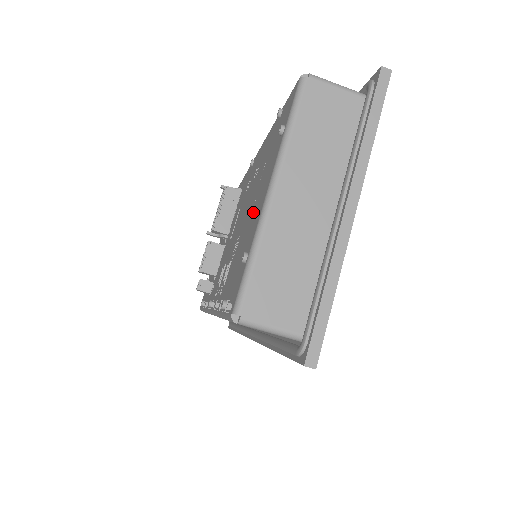
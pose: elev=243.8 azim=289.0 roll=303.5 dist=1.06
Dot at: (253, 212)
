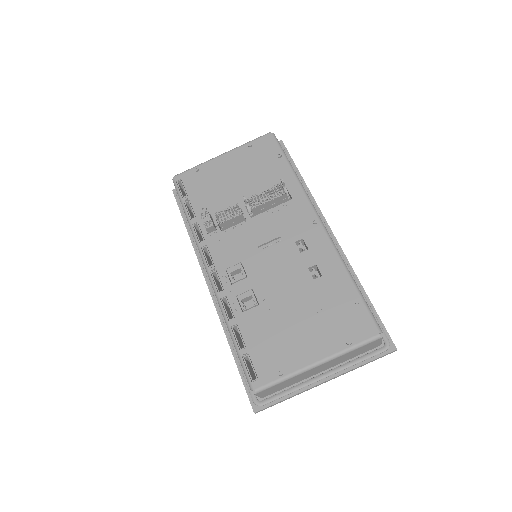
Dot at: (298, 334)
